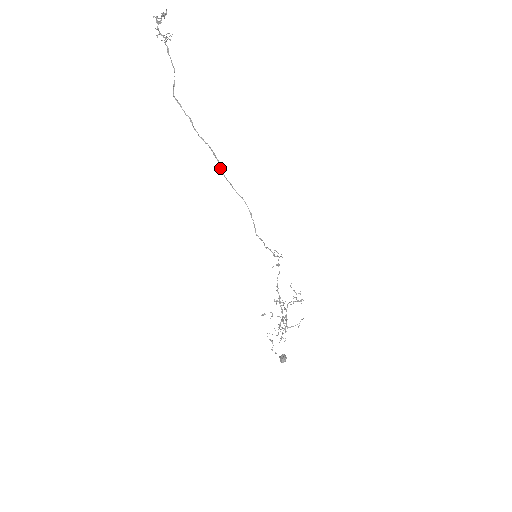
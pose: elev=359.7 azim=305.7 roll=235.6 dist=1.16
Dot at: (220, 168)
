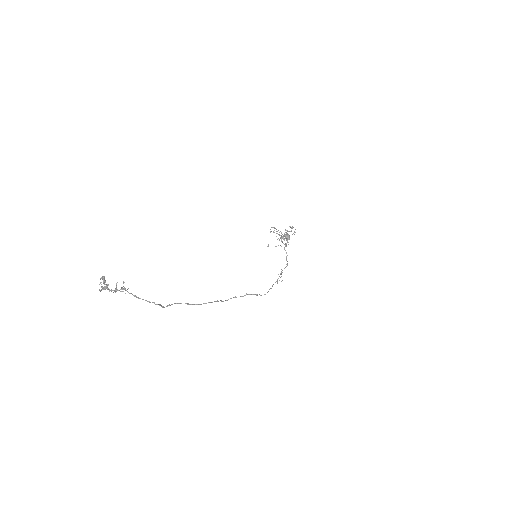
Dot at: occluded
